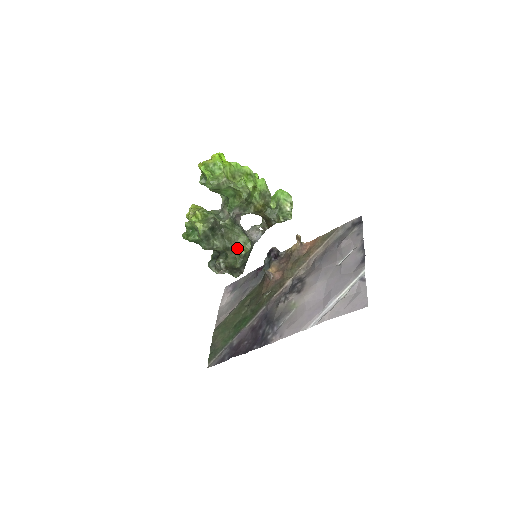
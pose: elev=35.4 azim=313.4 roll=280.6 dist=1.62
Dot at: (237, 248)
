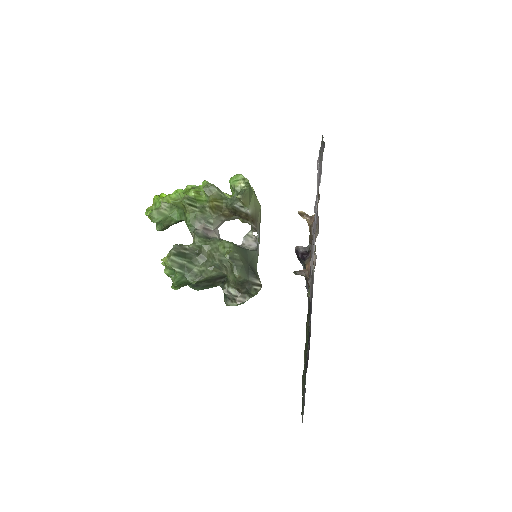
Dot at: (224, 259)
